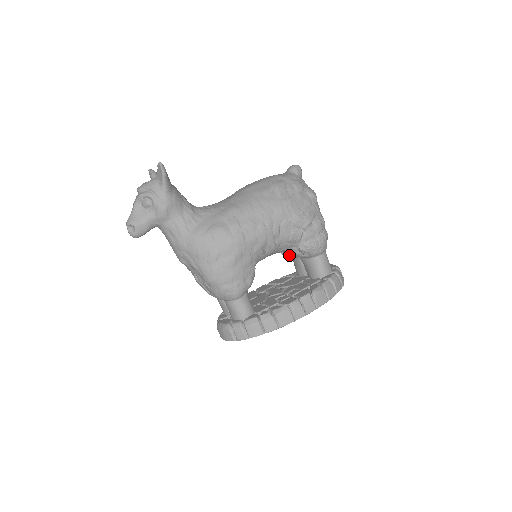
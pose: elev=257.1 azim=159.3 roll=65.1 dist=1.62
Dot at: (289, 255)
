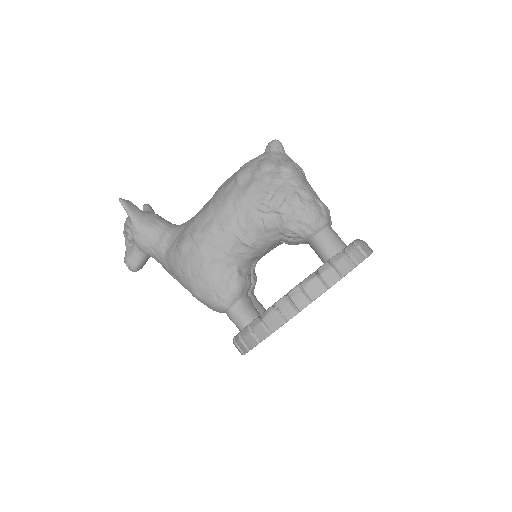
Dot at: (290, 244)
